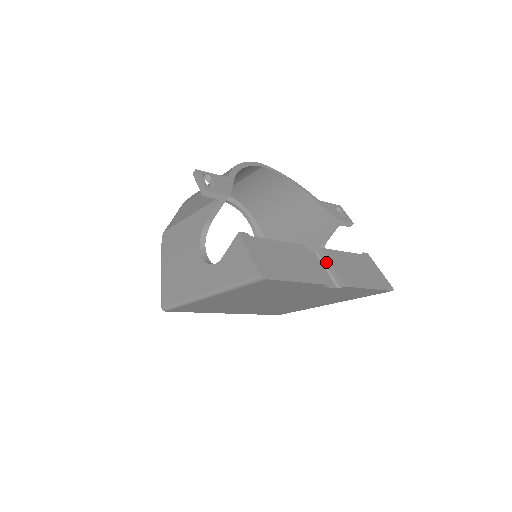
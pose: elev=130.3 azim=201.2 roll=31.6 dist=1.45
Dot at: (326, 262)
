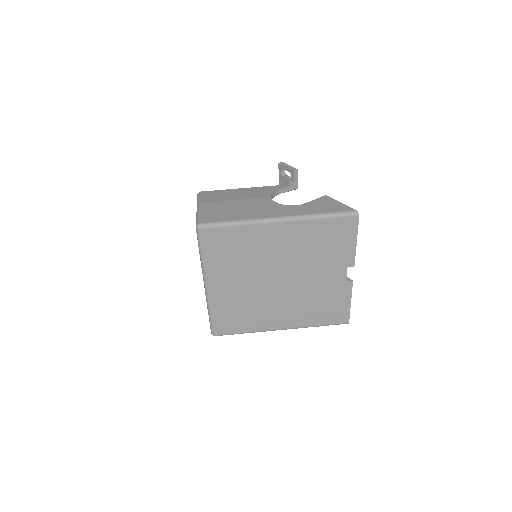
Dot at: occluded
